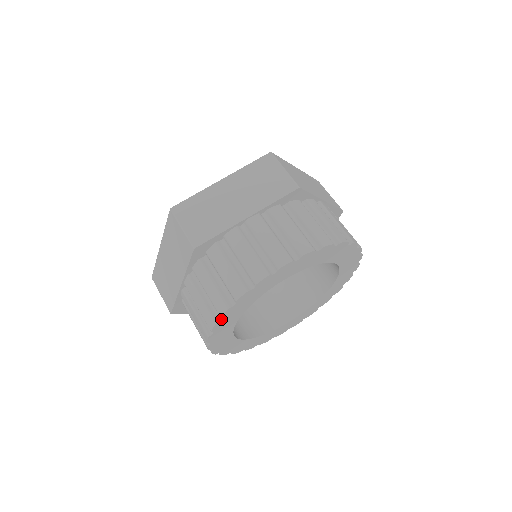
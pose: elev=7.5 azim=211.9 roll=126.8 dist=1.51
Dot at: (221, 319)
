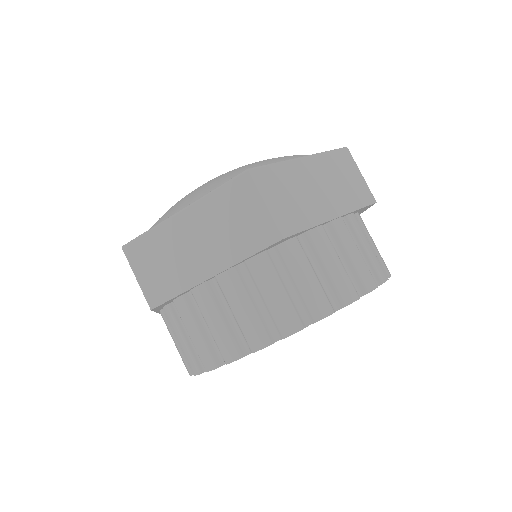
Dot at: (279, 339)
